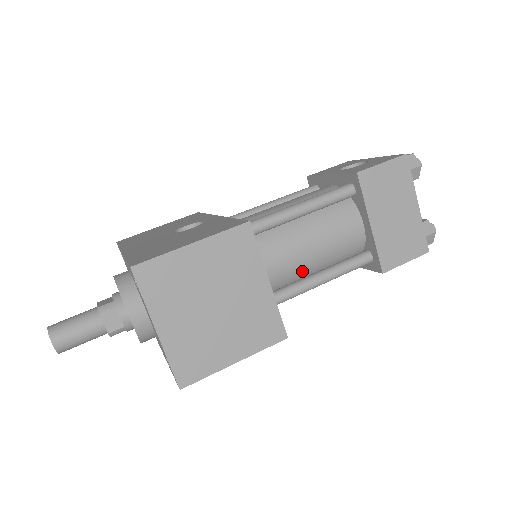
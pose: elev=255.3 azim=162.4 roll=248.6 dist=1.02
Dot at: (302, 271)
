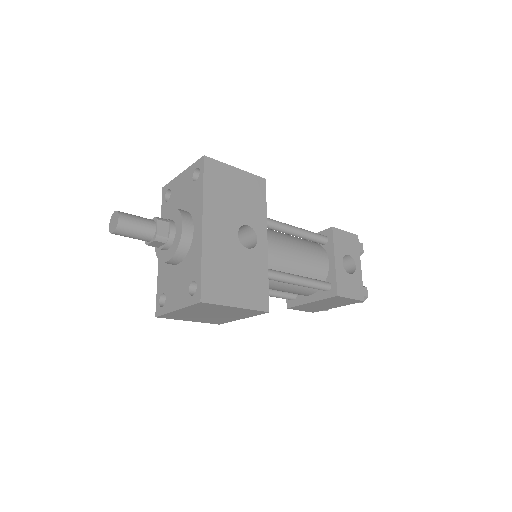
Dot at: occluded
